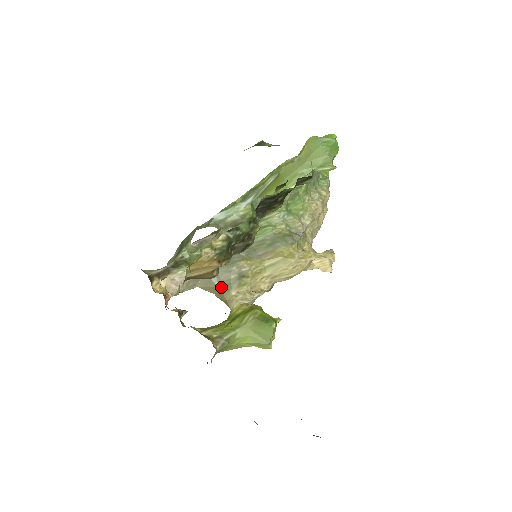
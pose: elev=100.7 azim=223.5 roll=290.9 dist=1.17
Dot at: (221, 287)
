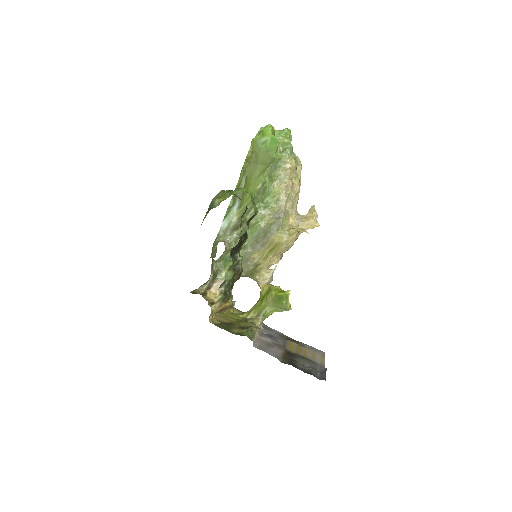
Dot at: (248, 276)
